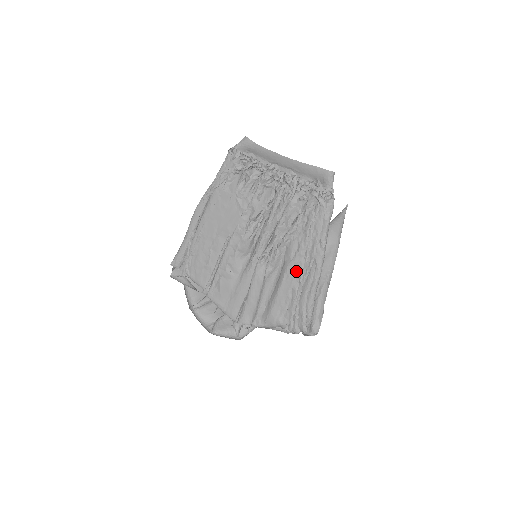
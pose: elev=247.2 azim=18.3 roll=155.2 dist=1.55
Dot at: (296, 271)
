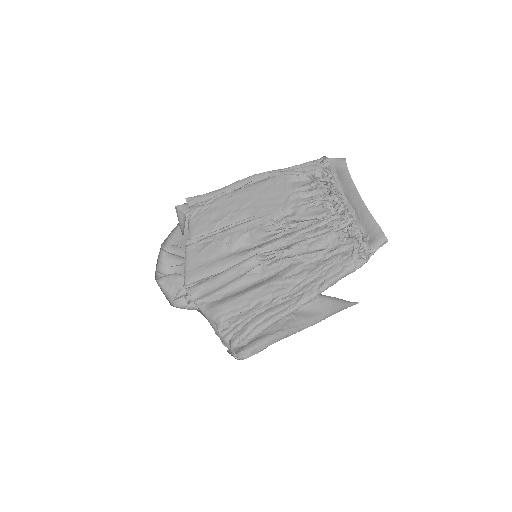
Dot at: (278, 289)
